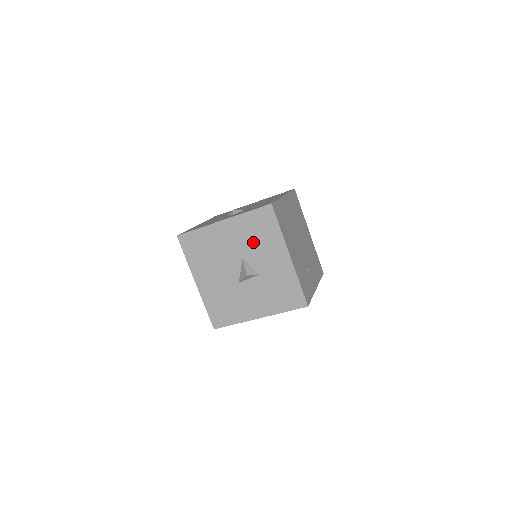
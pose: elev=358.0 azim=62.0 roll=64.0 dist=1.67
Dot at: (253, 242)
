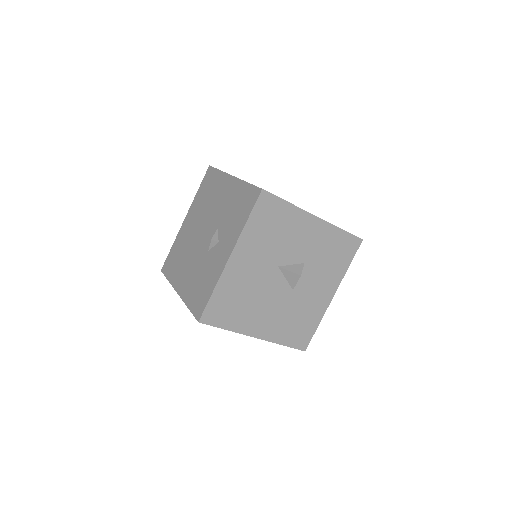
Dot at: (275, 242)
